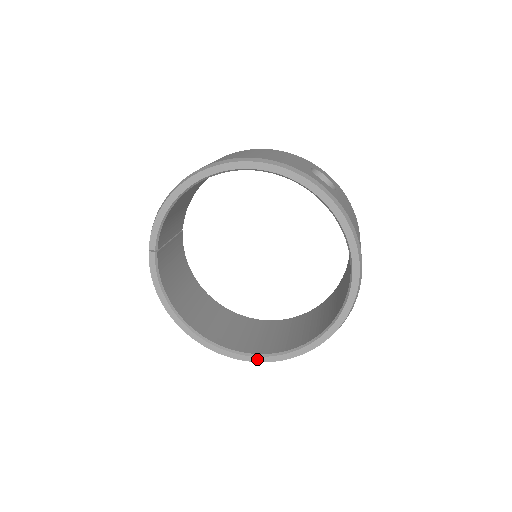
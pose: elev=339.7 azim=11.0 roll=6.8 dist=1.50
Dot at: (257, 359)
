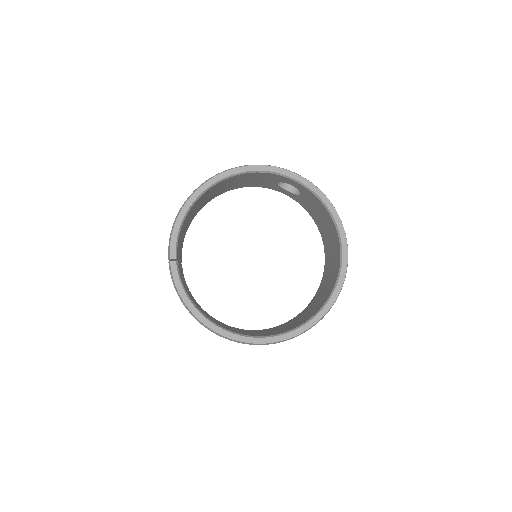
Dot at: (285, 336)
